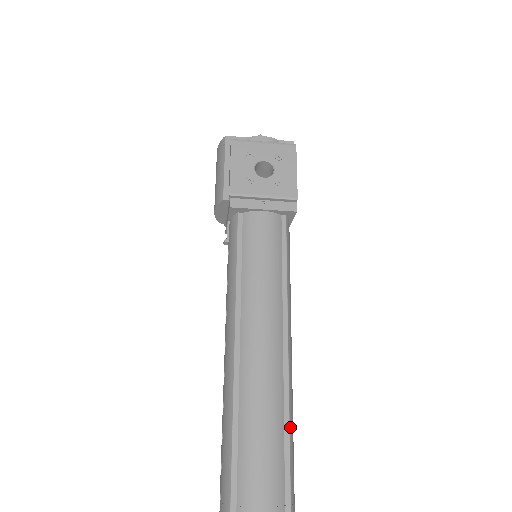
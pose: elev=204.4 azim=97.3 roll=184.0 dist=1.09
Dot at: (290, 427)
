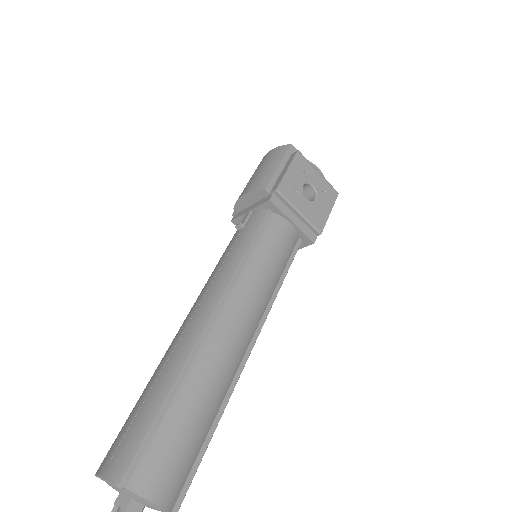
Dot at: occluded
